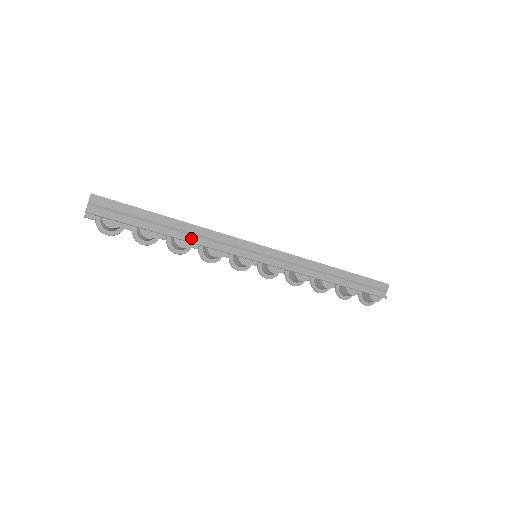
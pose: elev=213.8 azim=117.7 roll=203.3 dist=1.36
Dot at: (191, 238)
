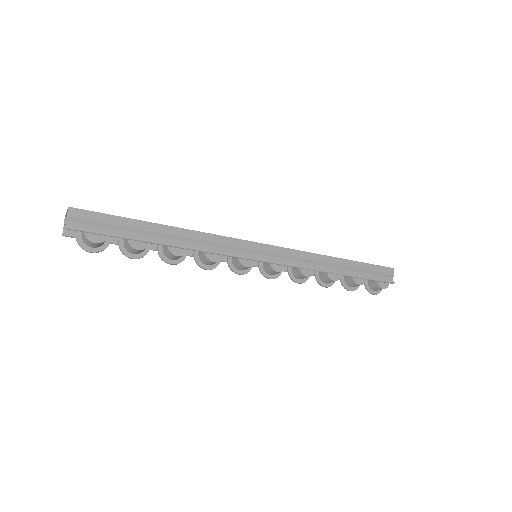
Dot at: (186, 244)
